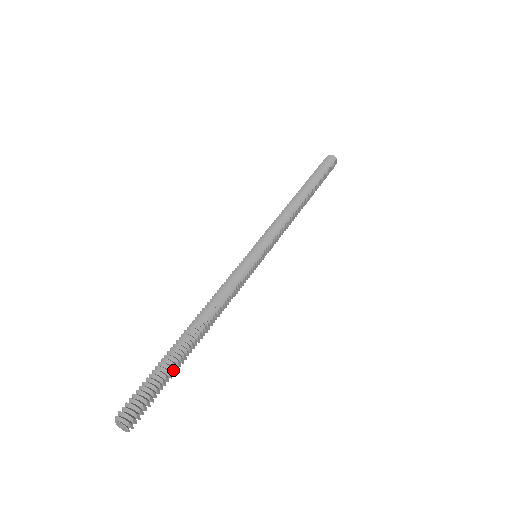
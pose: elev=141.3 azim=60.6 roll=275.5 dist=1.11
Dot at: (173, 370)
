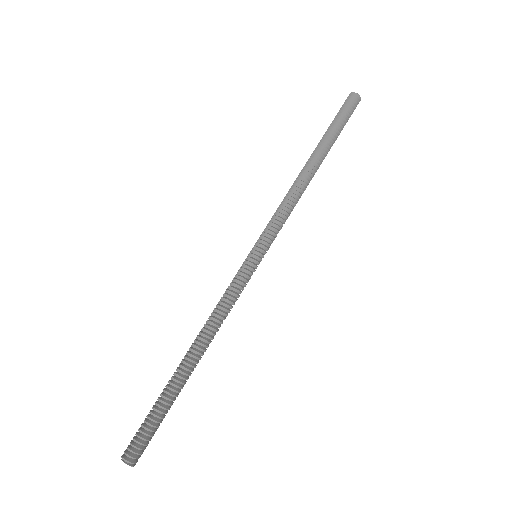
Dot at: (172, 404)
